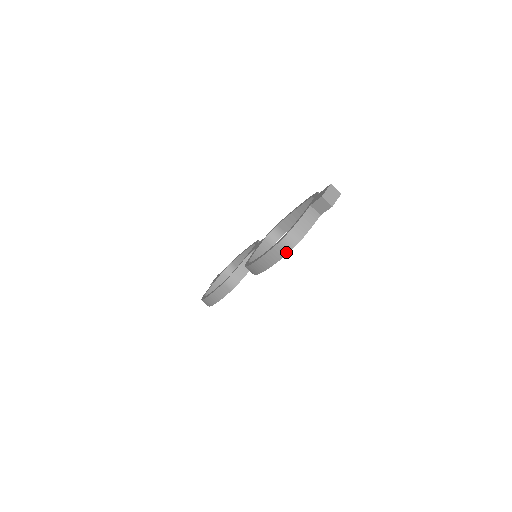
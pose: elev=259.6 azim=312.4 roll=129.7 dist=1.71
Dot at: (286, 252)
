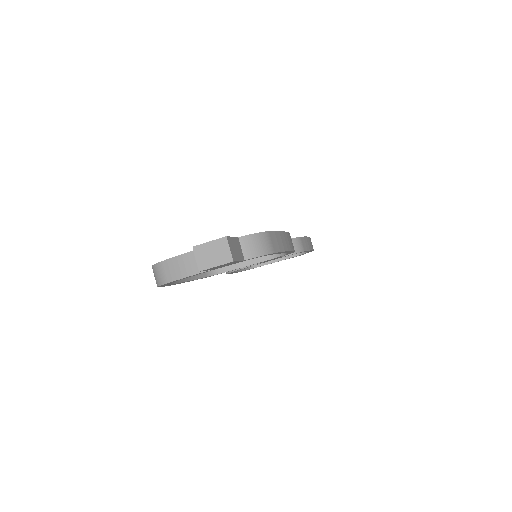
Dot at: occluded
